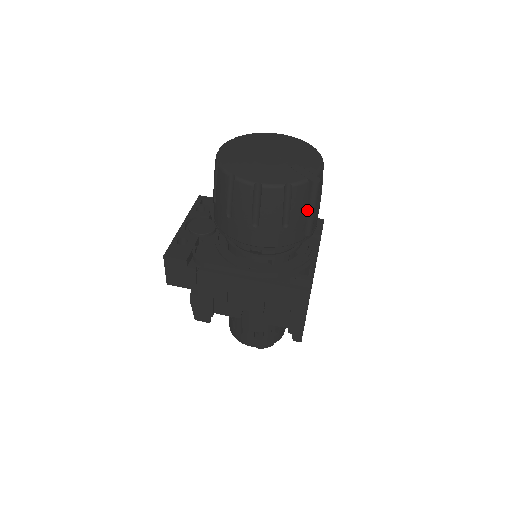
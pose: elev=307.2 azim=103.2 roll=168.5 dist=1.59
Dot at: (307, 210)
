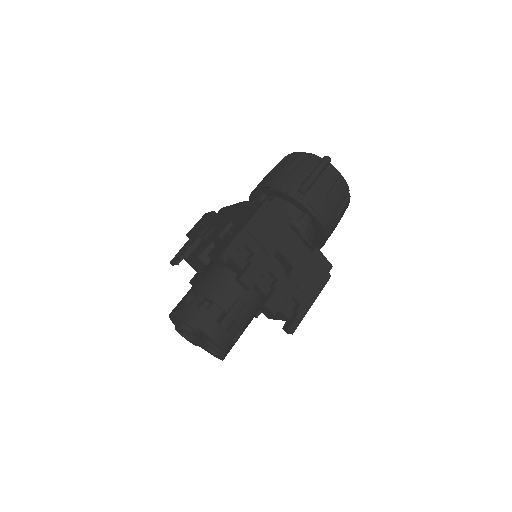
Dot at: (310, 174)
